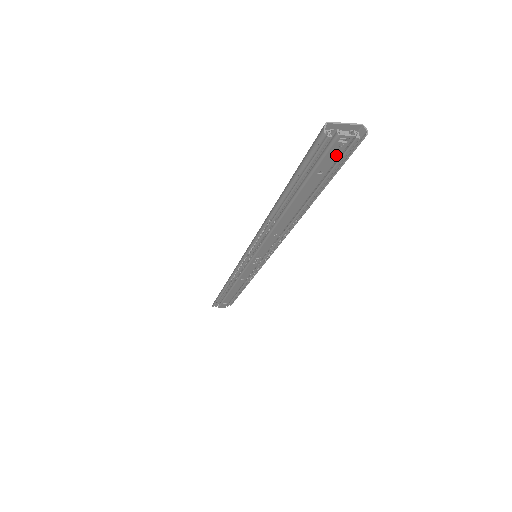
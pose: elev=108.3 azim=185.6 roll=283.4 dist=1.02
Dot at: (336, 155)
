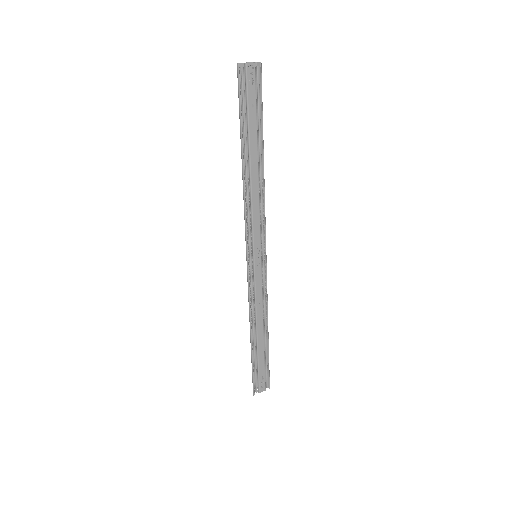
Dot at: (253, 84)
